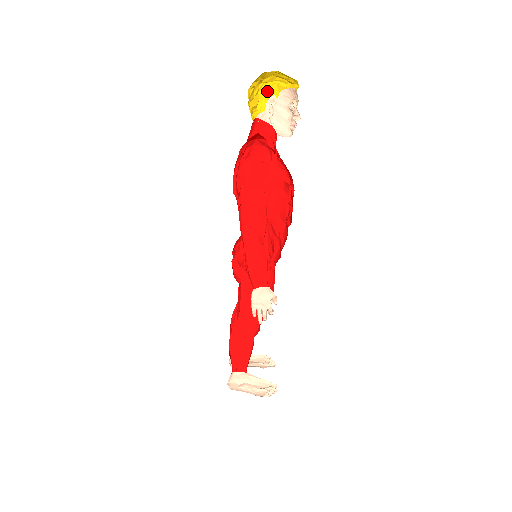
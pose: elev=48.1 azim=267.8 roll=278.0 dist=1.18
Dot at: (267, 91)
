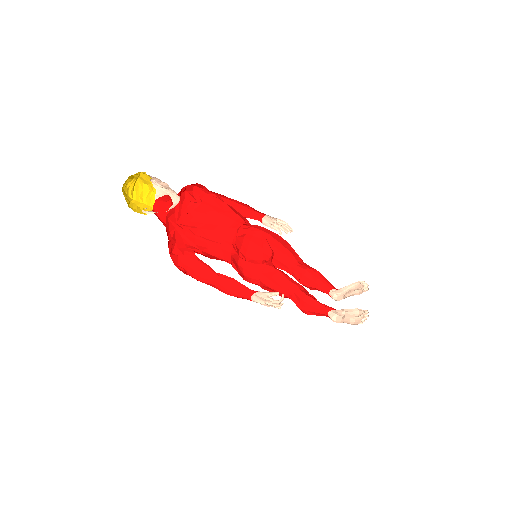
Dot at: (145, 180)
